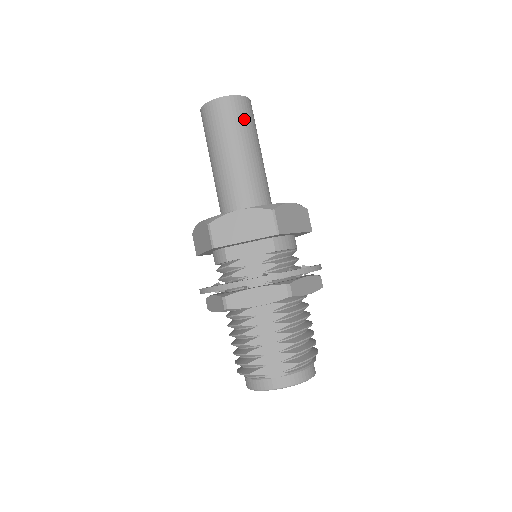
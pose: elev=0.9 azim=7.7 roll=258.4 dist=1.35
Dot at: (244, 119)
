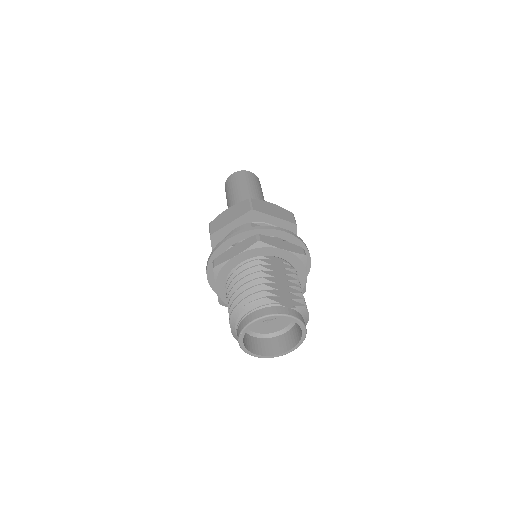
Dot at: (261, 188)
